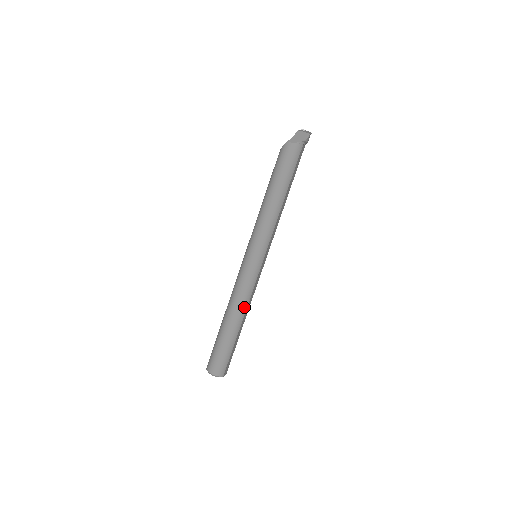
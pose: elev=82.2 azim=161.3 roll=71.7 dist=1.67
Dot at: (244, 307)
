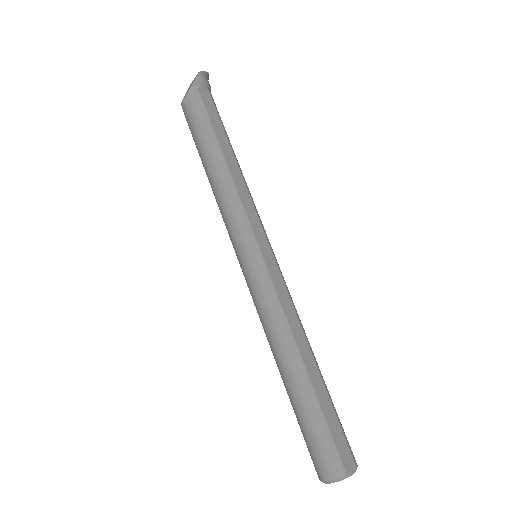
Dot at: (286, 335)
